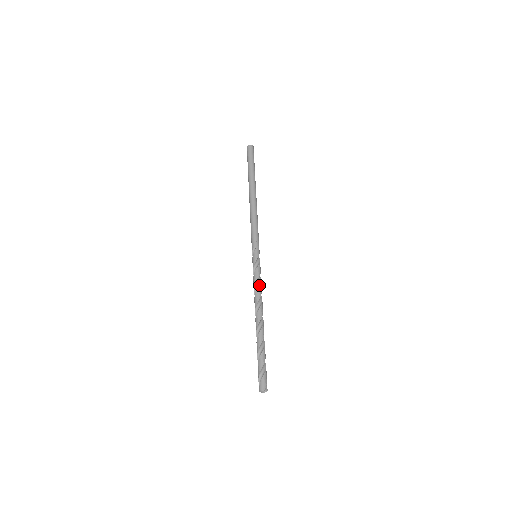
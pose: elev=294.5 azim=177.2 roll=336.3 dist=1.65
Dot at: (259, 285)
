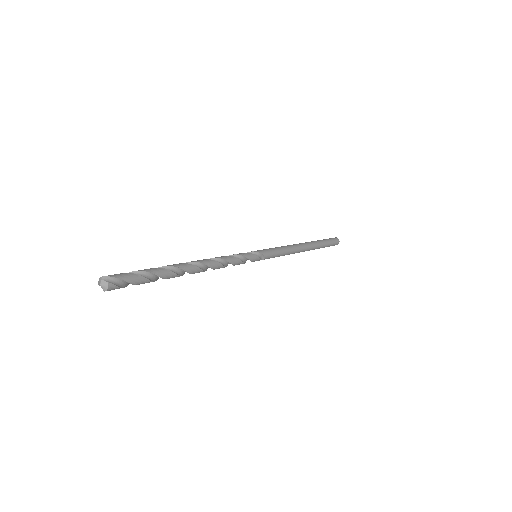
Dot at: (229, 256)
